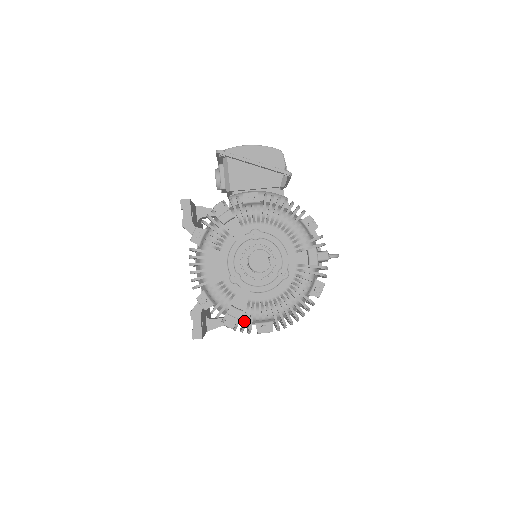
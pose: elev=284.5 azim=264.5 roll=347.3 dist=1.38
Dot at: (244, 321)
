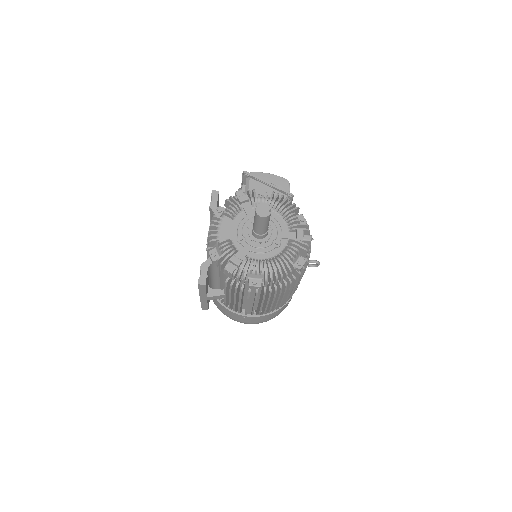
Dot at: (241, 268)
